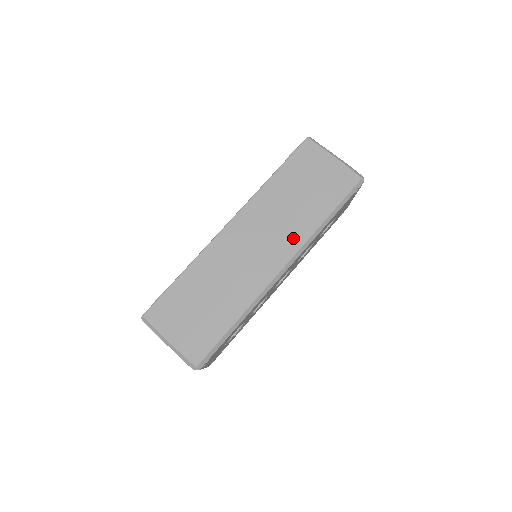
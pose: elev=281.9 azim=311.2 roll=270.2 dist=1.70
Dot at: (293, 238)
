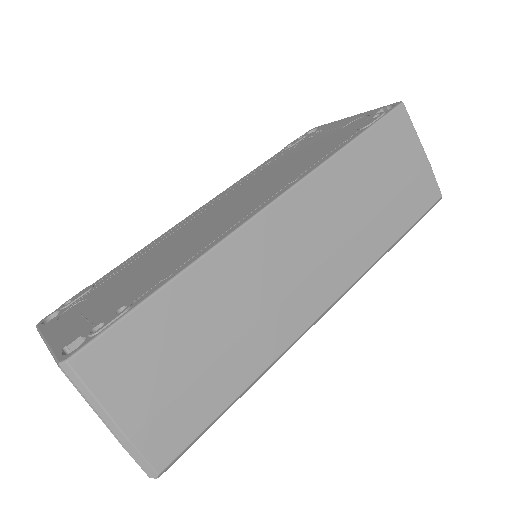
Dot at: (352, 261)
